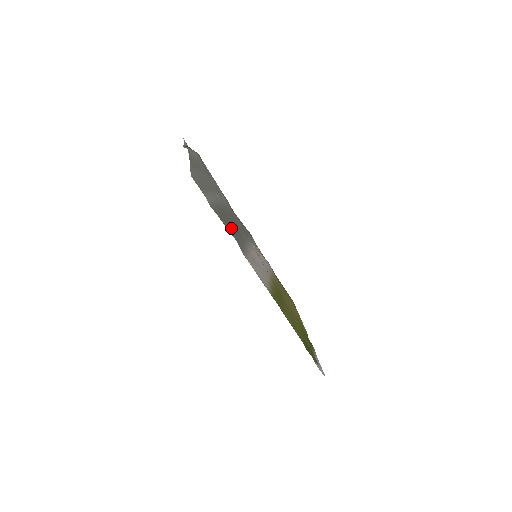
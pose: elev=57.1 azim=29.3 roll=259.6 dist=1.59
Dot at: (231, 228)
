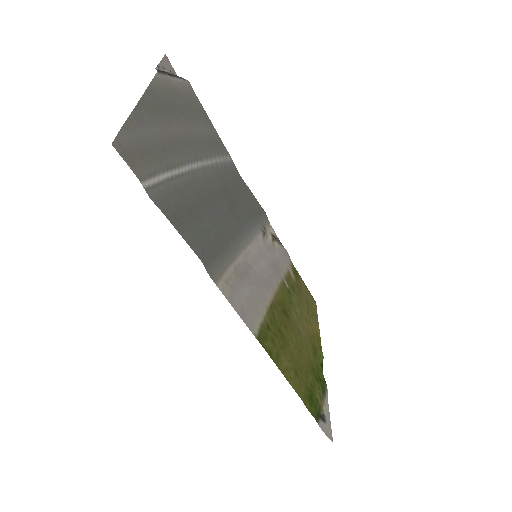
Dot at: (199, 230)
